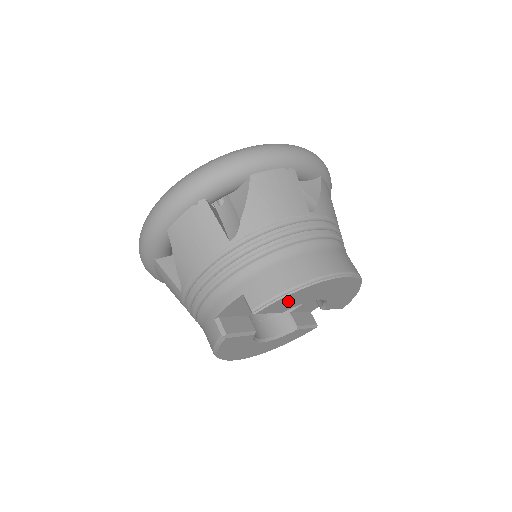
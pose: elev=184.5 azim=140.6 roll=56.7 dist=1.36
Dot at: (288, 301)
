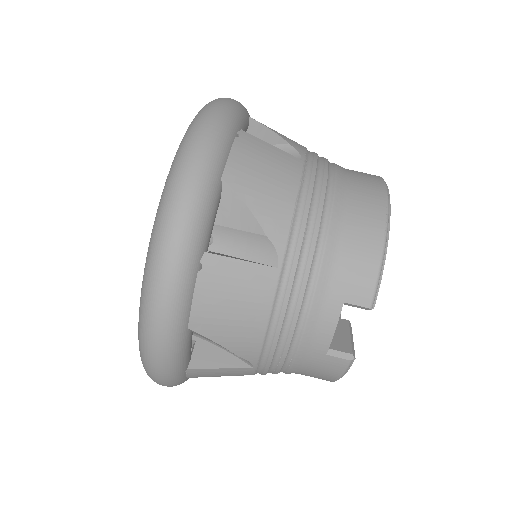
Dot at: occluded
